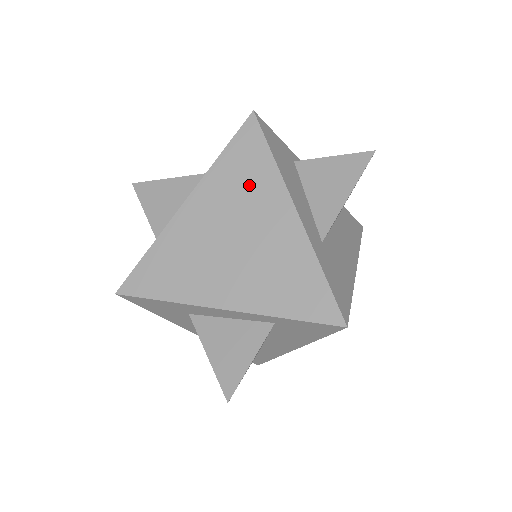
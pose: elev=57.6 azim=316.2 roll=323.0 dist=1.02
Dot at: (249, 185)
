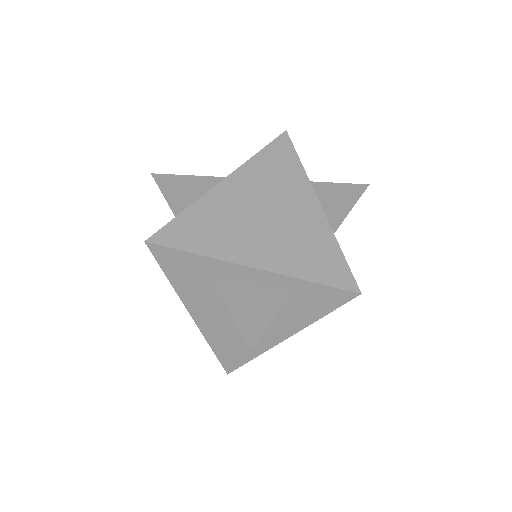
Dot at: (281, 178)
